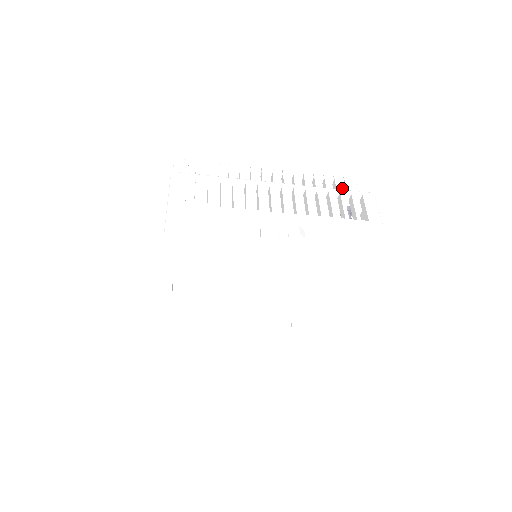
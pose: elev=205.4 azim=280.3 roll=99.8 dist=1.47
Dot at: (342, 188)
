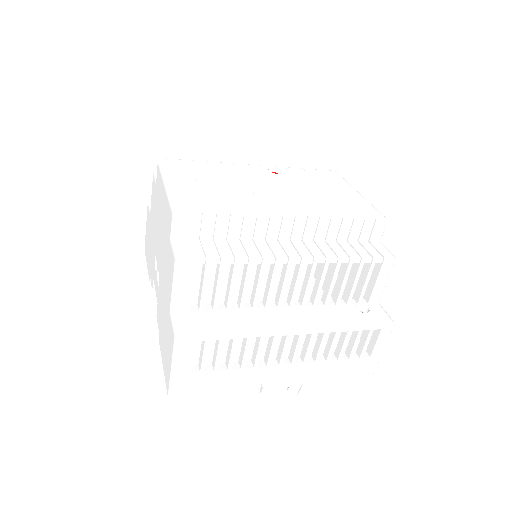
Dot at: occluded
